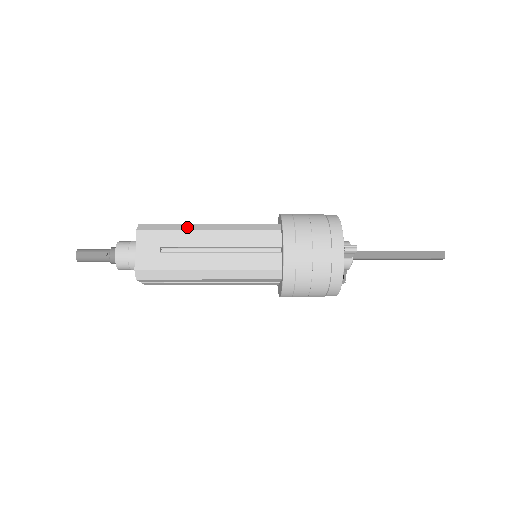
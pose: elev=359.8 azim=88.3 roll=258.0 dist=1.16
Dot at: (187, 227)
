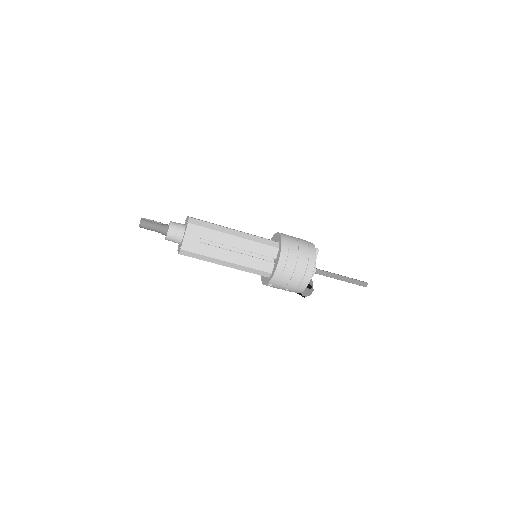
Dot at: occluded
